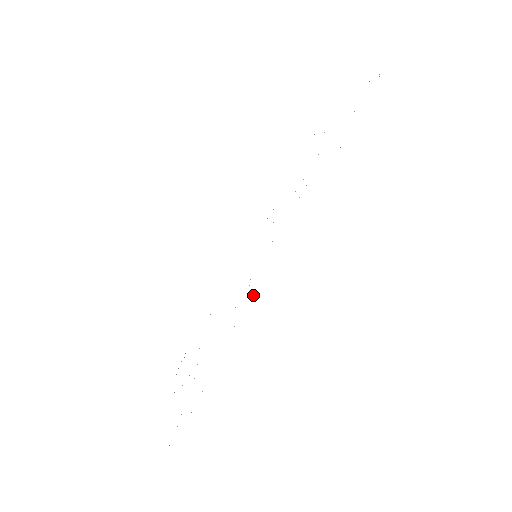
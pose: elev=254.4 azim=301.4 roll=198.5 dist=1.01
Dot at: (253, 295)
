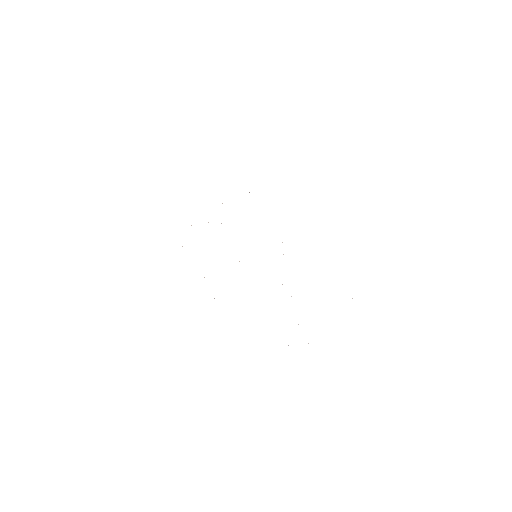
Dot at: occluded
